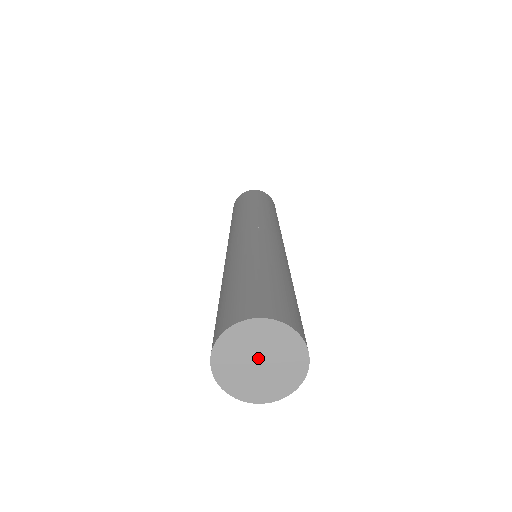
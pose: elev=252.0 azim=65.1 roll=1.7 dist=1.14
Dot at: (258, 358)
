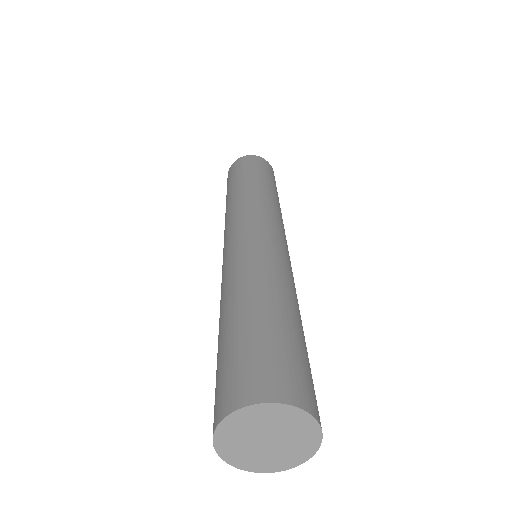
Dot at: (265, 437)
